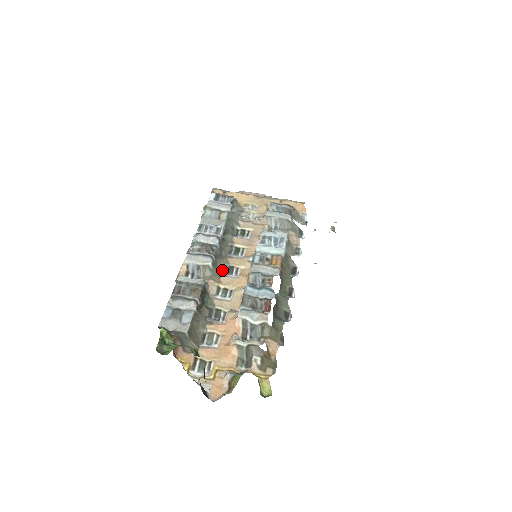
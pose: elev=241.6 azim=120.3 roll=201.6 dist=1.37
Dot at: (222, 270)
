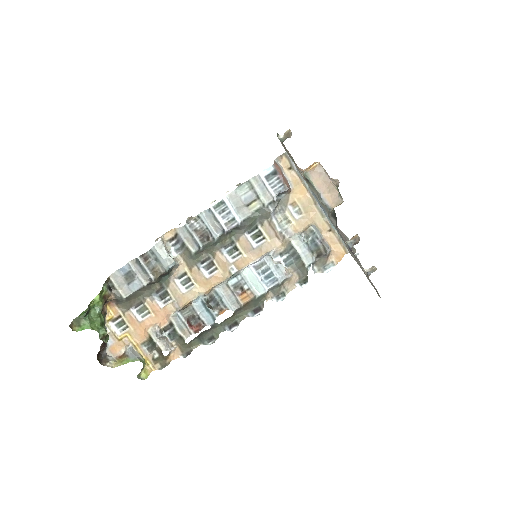
Dot at: (202, 260)
